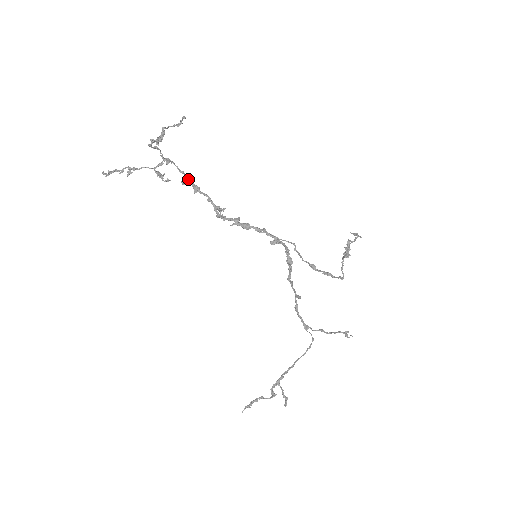
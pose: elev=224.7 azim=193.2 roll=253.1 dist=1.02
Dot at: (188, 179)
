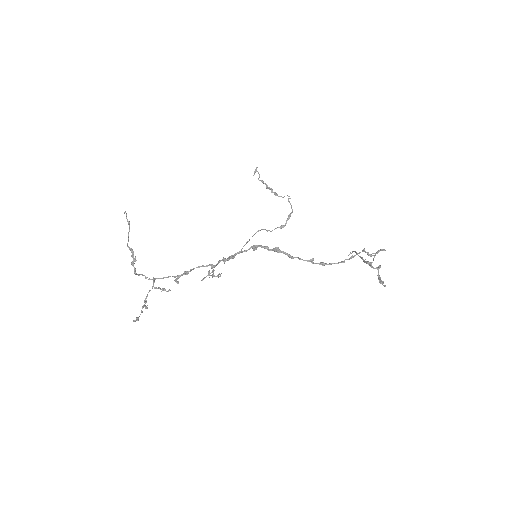
Dot at: (176, 276)
